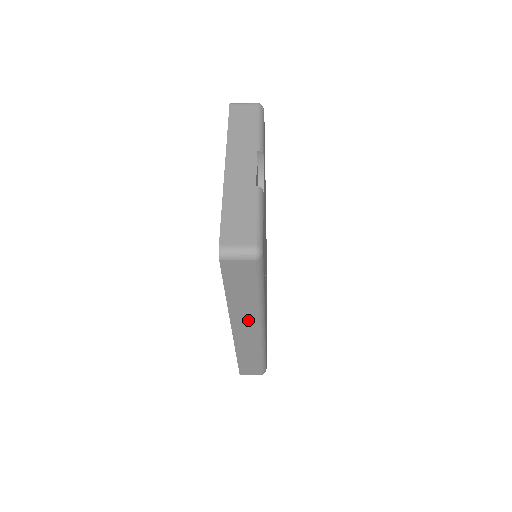
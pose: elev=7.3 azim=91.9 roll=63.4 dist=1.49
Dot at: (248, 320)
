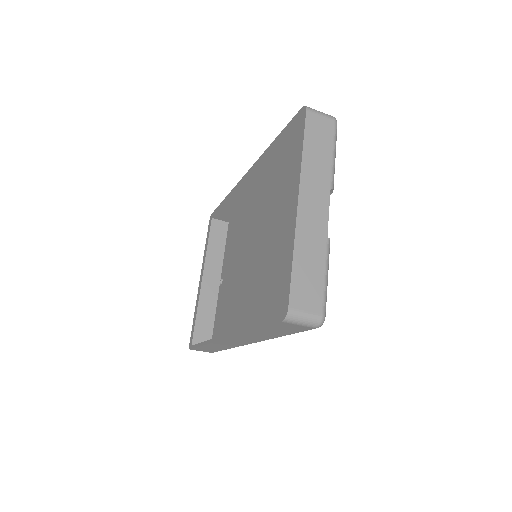
Dot at: (250, 339)
